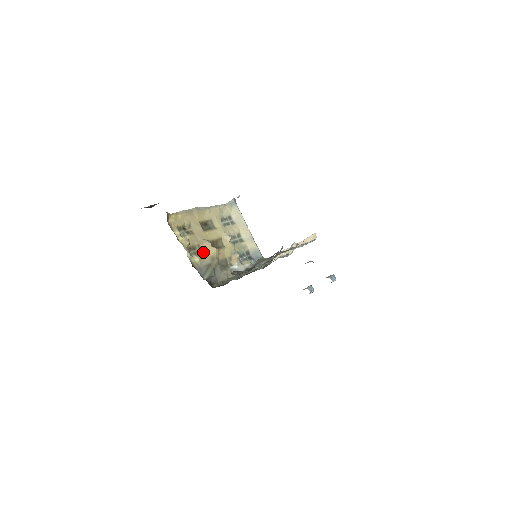
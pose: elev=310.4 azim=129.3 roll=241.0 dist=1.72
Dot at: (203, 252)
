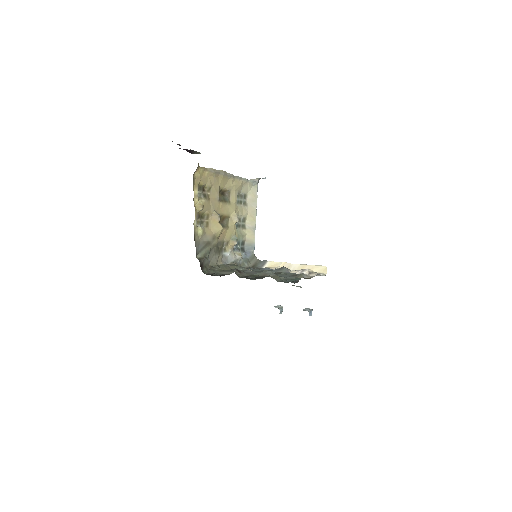
Dot at: (209, 225)
